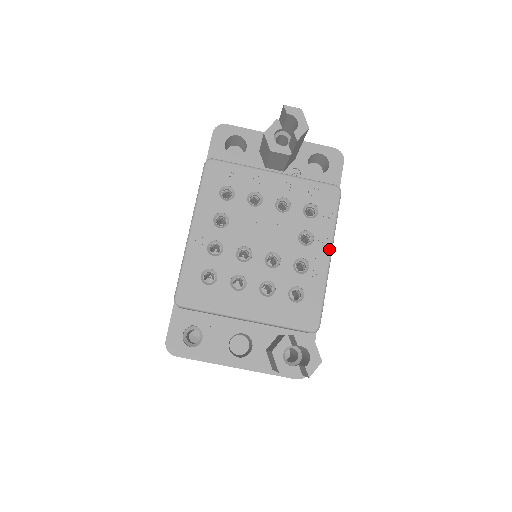
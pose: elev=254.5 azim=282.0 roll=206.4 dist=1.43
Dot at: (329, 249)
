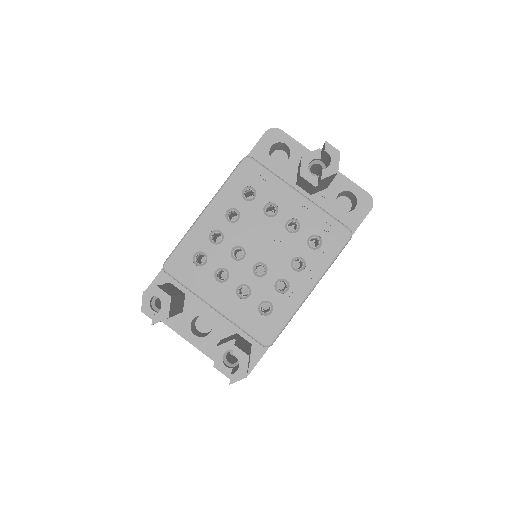
Dot at: (314, 283)
